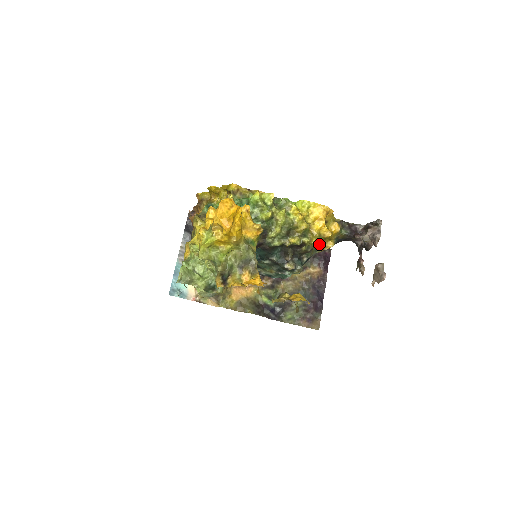
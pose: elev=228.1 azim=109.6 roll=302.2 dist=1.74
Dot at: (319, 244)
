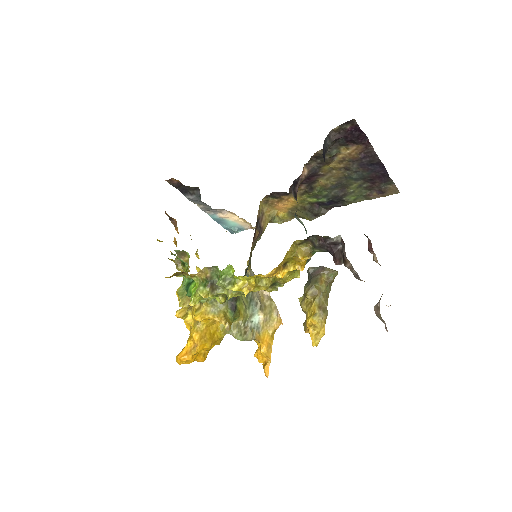
Dot at: (298, 277)
